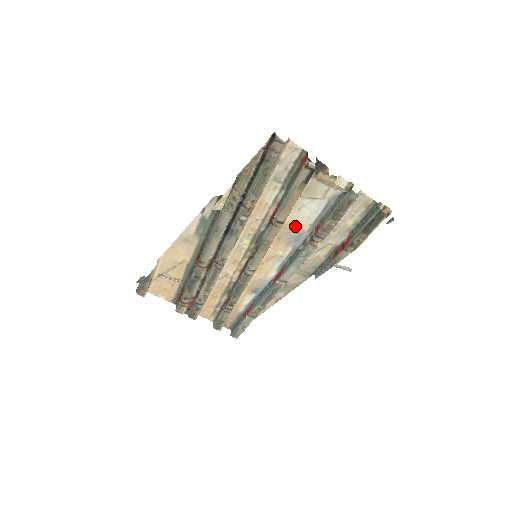
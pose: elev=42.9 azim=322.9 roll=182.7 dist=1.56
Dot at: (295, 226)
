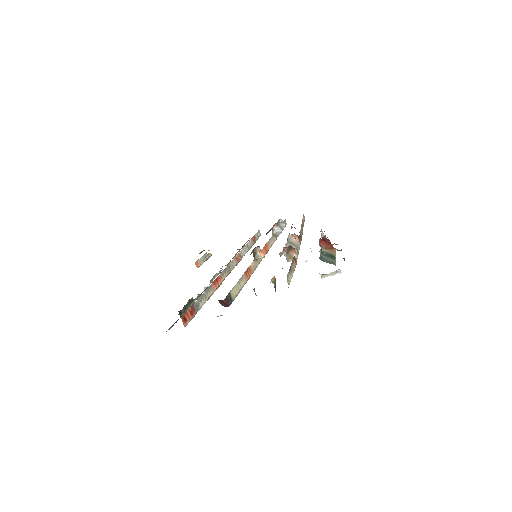
Dot at: occluded
